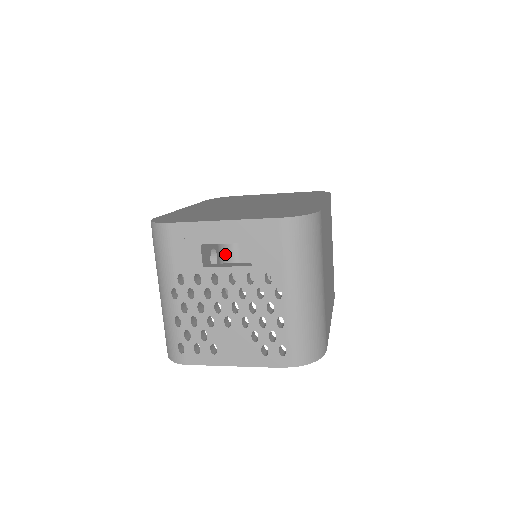
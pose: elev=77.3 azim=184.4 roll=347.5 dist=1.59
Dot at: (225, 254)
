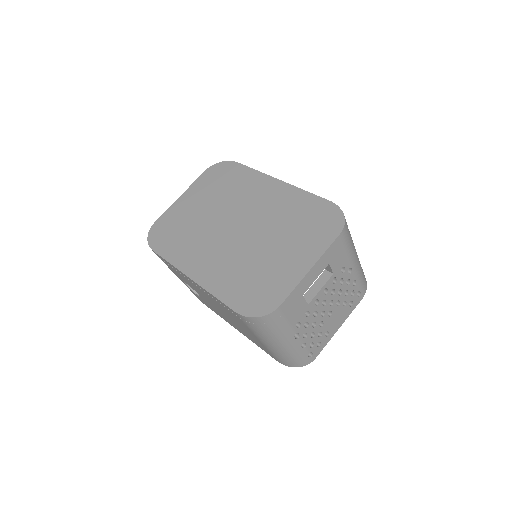
Dot at: occluded
